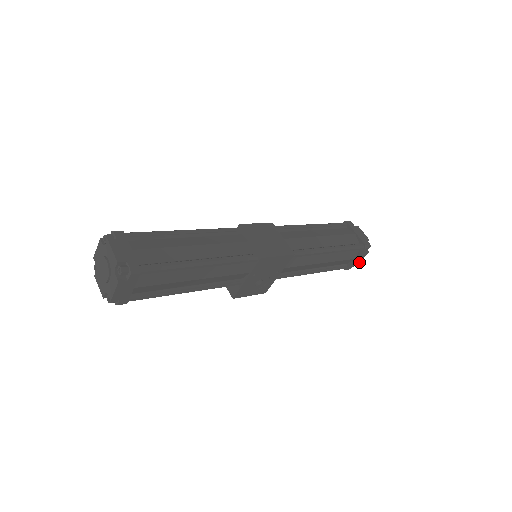
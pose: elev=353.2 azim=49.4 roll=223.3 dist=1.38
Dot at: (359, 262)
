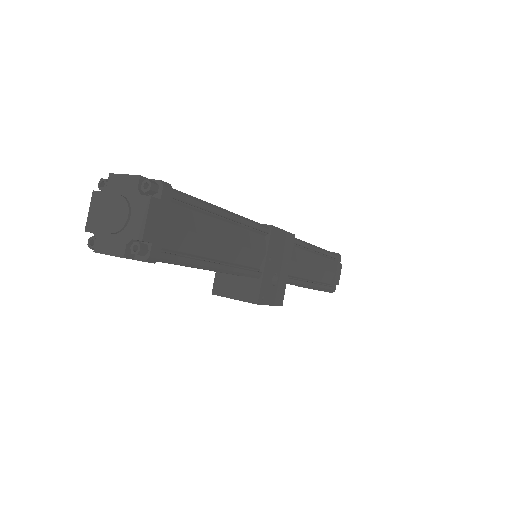
Dot at: (338, 281)
